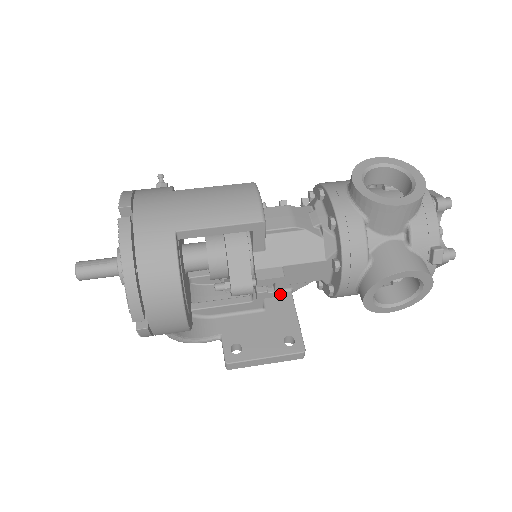
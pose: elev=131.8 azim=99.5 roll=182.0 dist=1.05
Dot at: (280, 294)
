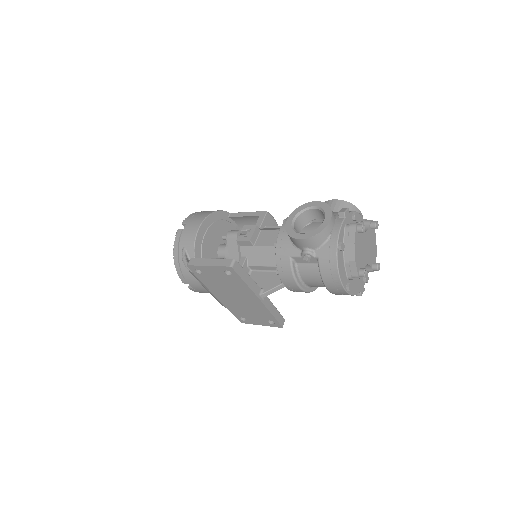
Dot at: (249, 239)
